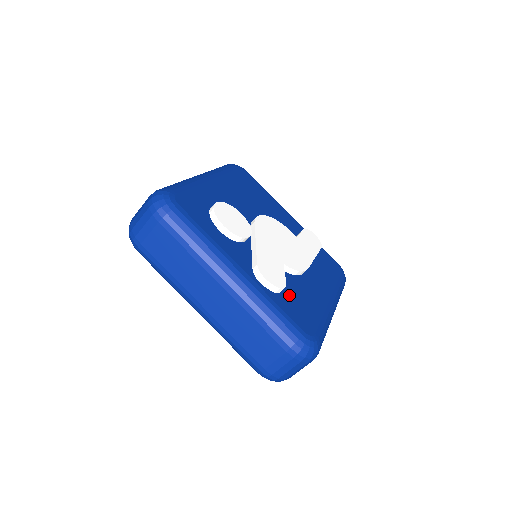
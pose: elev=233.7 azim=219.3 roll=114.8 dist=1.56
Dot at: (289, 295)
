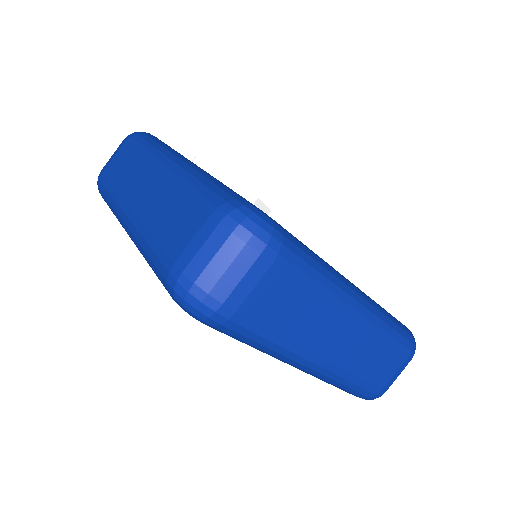
Dot at: occluded
